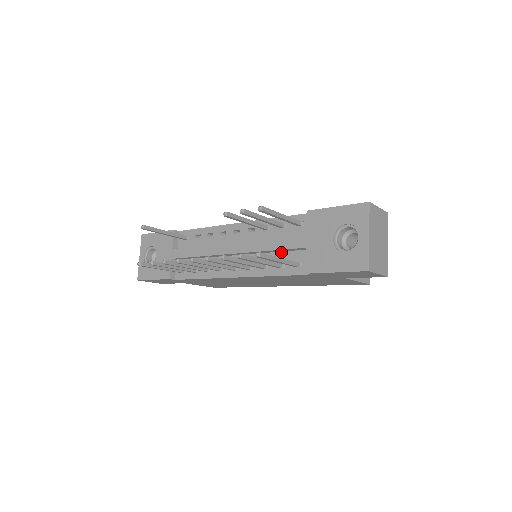
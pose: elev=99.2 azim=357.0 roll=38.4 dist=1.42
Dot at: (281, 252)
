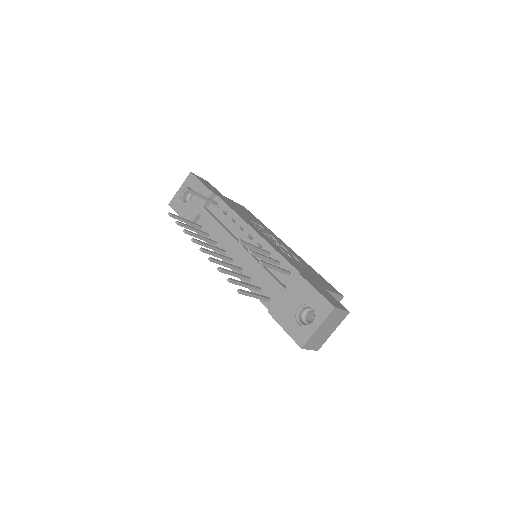
Dot at: occluded
